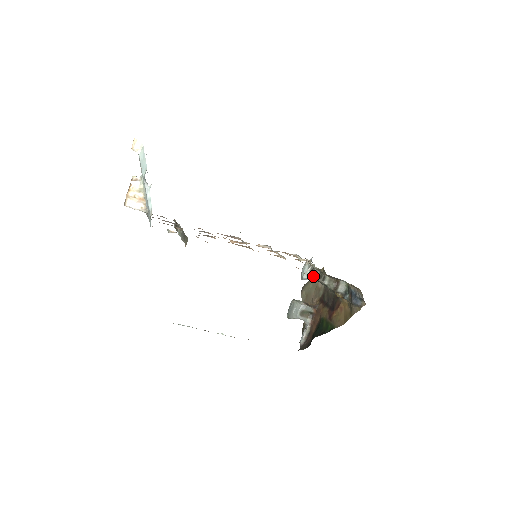
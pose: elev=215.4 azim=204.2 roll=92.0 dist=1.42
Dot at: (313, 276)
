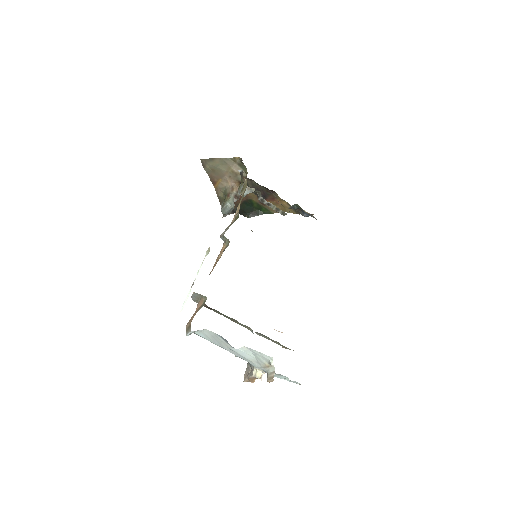
Dot at: occluded
